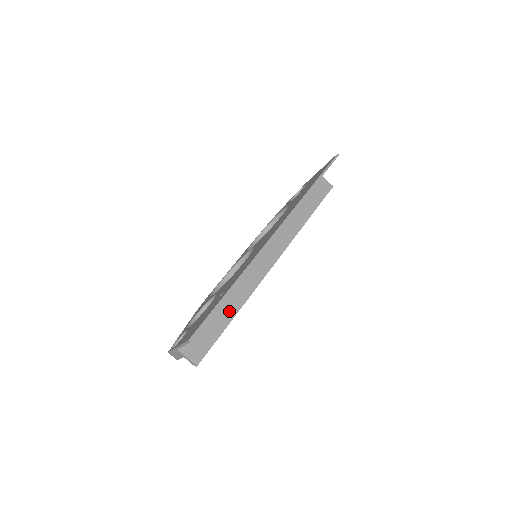
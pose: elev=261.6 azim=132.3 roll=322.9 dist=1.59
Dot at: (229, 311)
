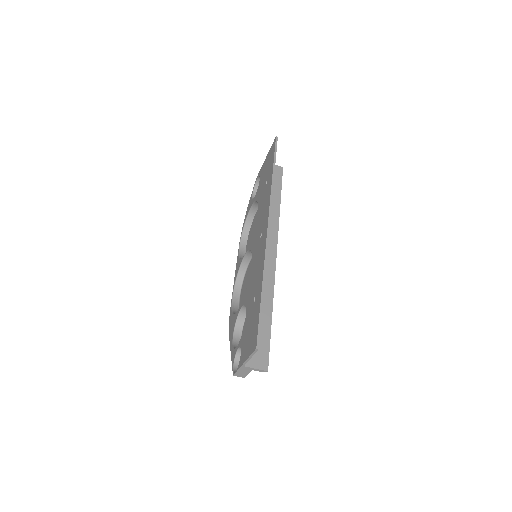
Dot at: (265, 311)
